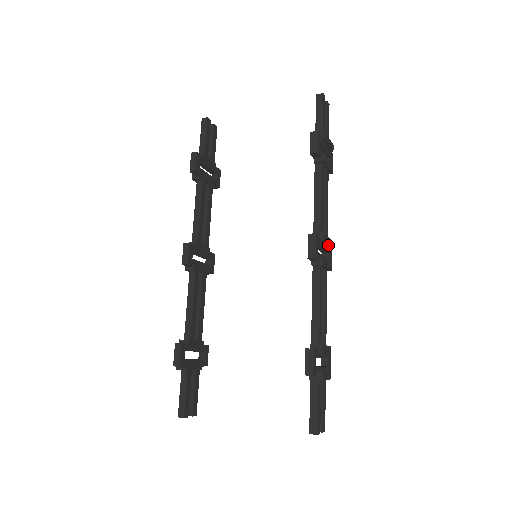
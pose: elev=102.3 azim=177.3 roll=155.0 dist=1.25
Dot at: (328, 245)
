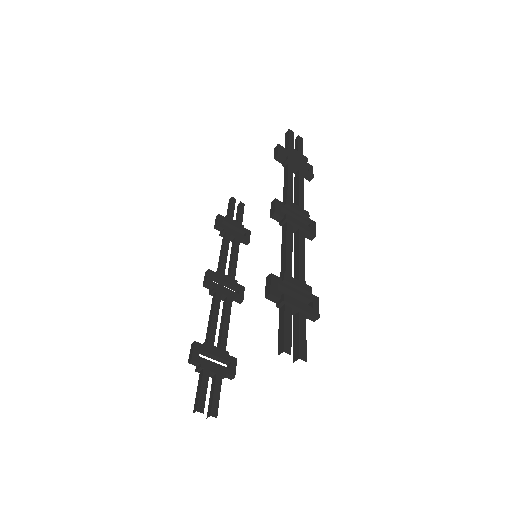
Dot at: (300, 213)
